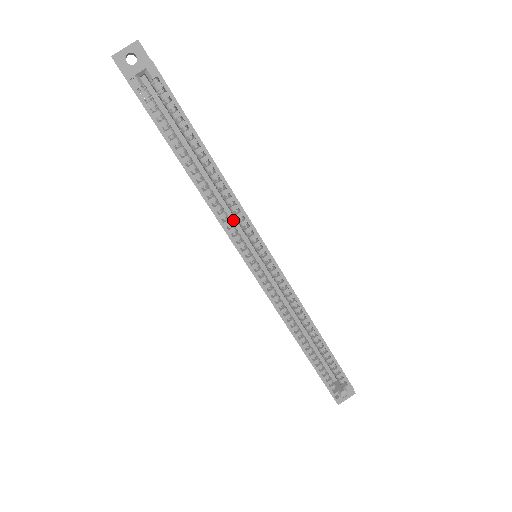
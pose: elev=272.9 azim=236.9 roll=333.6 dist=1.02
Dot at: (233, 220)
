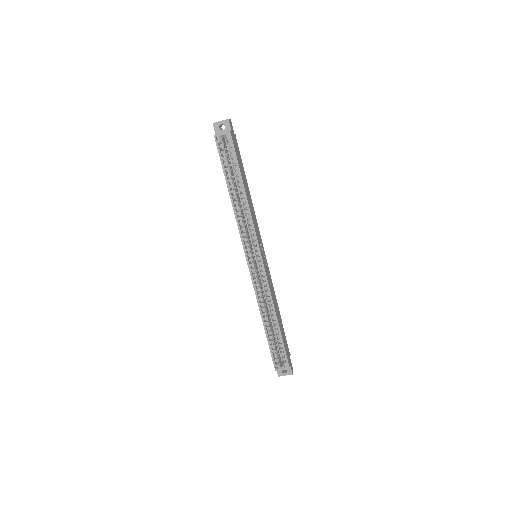
Dot at: (249, 230)
